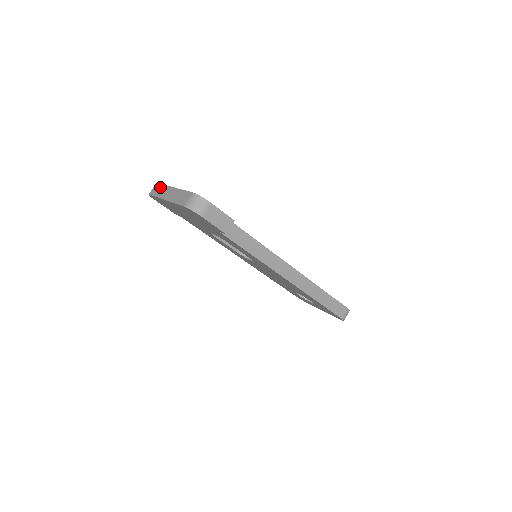
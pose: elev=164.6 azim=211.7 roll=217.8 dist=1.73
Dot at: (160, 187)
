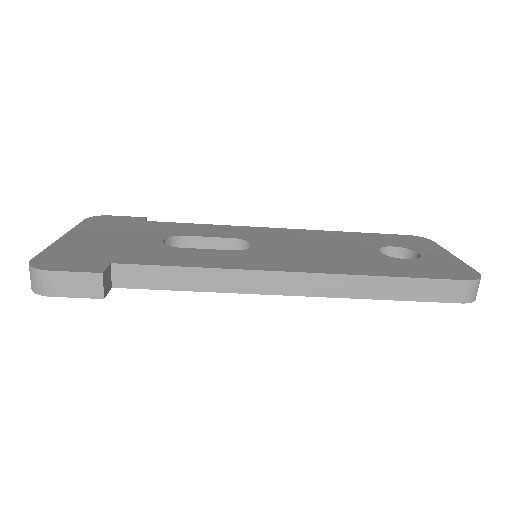
Dot at: occluded
